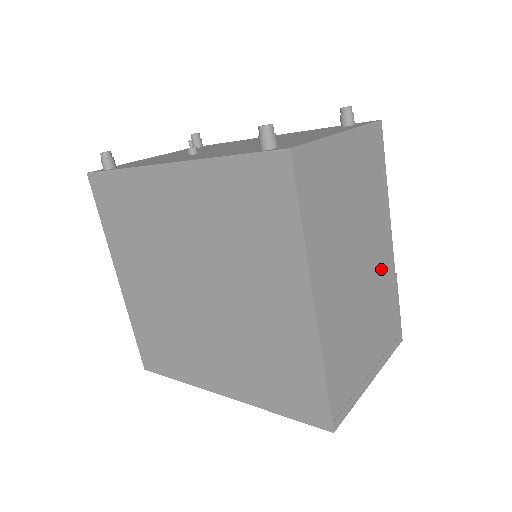
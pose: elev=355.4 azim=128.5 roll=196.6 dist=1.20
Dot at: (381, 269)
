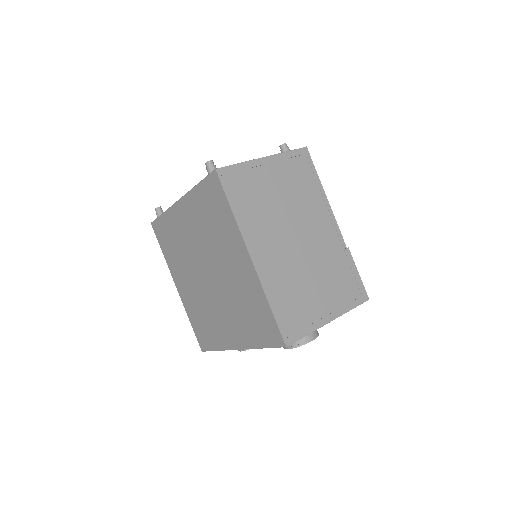
Dot at: (327, 243)
